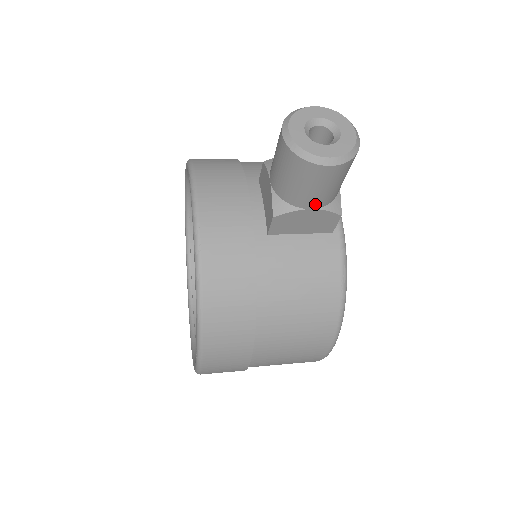
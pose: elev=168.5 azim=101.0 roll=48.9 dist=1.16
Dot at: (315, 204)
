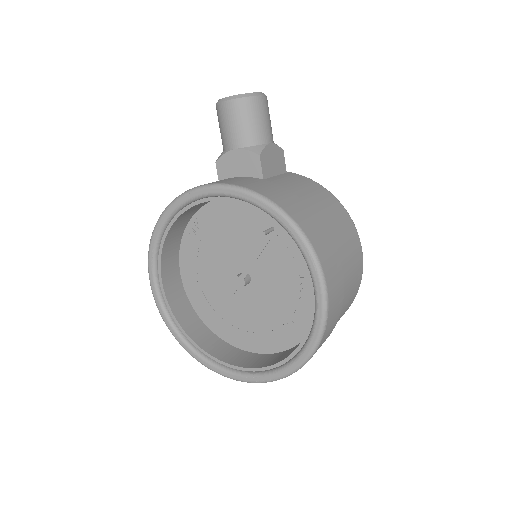
Dot at: (270, 138)
